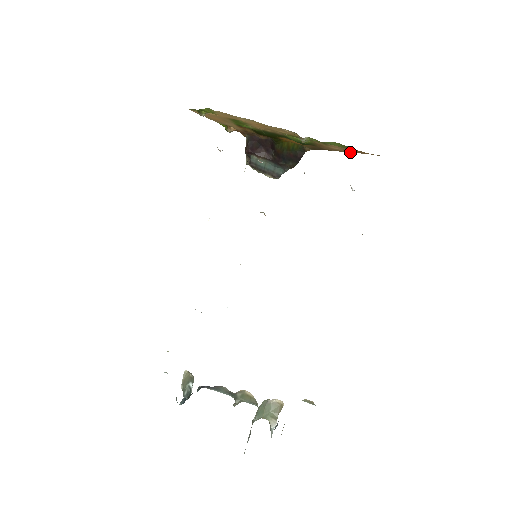
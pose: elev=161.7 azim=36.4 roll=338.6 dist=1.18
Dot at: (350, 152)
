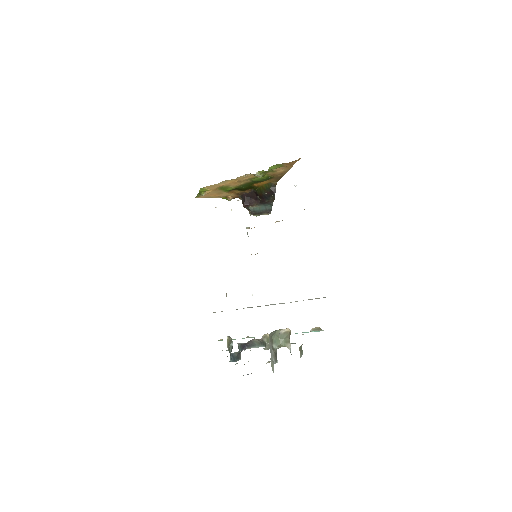
Dot at: (290, 168)
